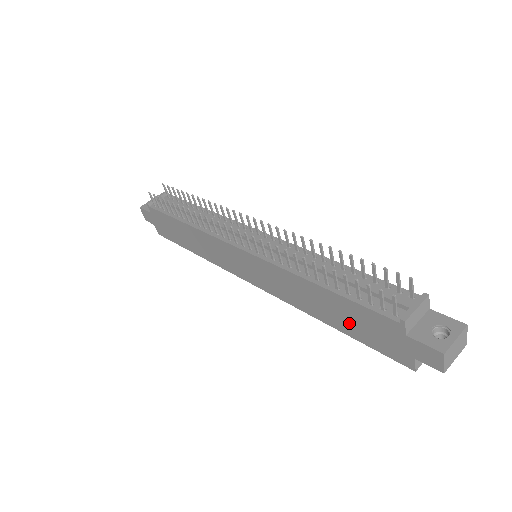
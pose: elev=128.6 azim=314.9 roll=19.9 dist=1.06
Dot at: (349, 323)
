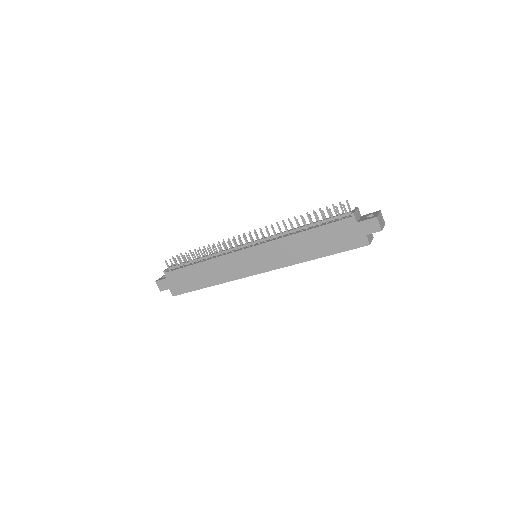
Dot at: (327, 244)
